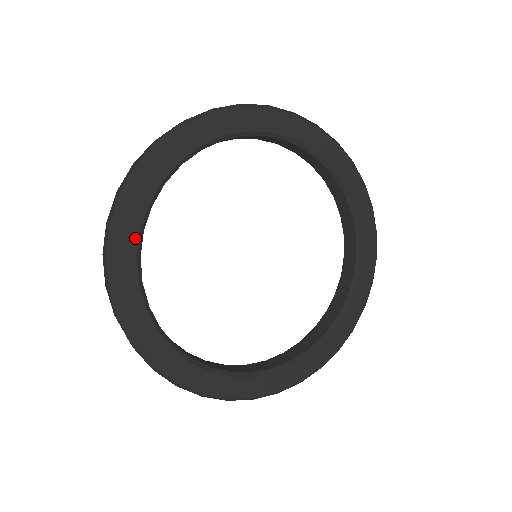
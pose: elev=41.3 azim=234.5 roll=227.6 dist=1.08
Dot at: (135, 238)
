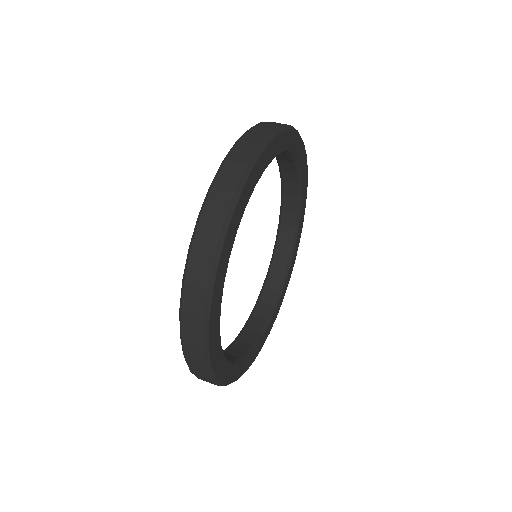
Dot at: (218, 317)
